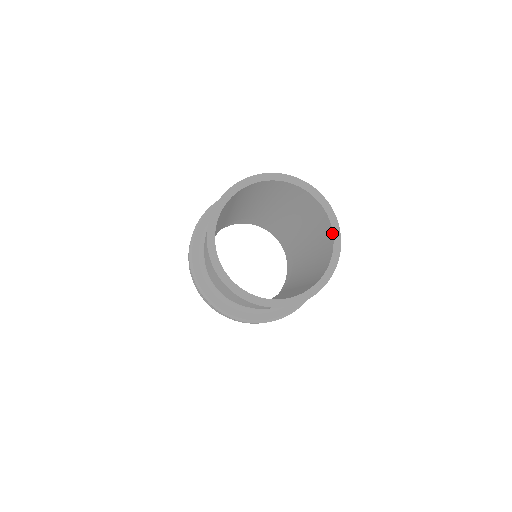
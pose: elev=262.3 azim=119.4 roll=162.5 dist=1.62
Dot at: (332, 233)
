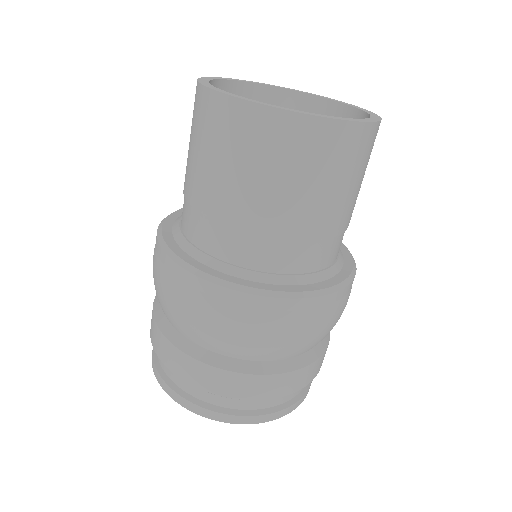
Dot at: (367, 115)
